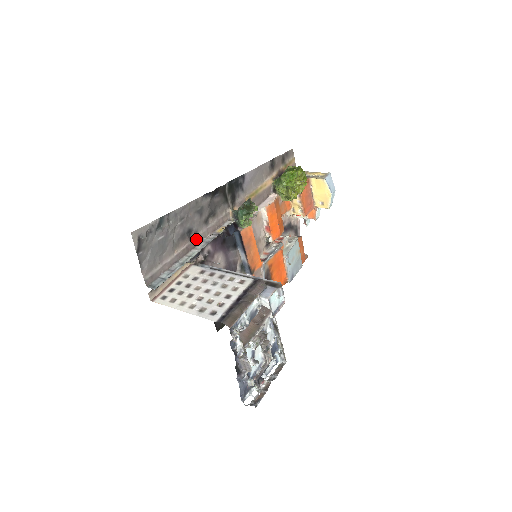
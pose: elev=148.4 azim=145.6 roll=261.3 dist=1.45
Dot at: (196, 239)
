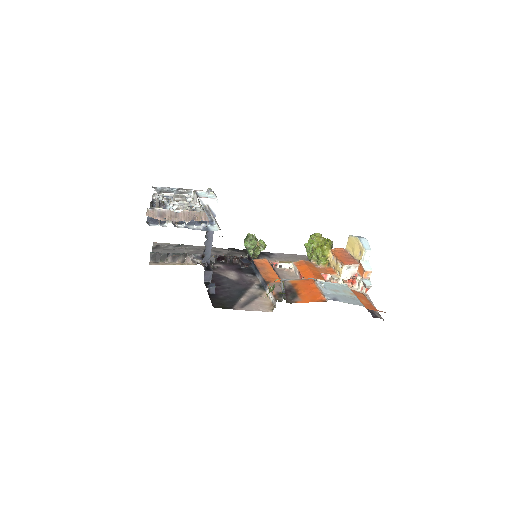
Dot at: occluded
